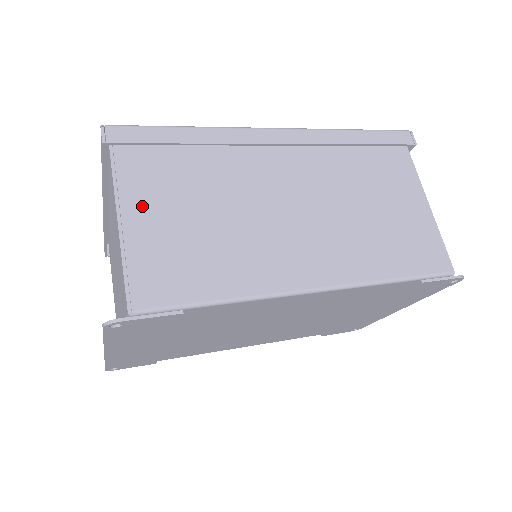
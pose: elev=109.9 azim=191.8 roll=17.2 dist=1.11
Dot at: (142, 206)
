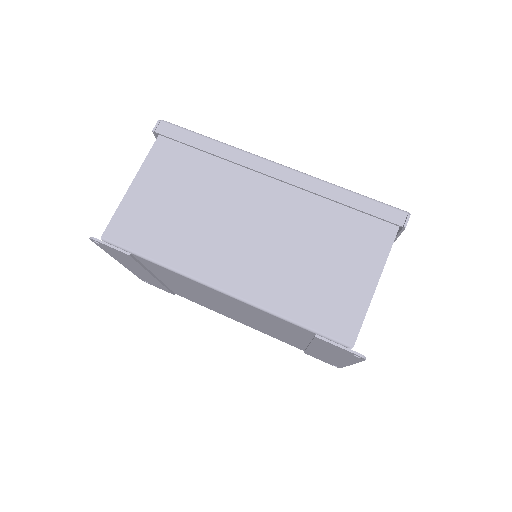
Dot at: (150, 180)
